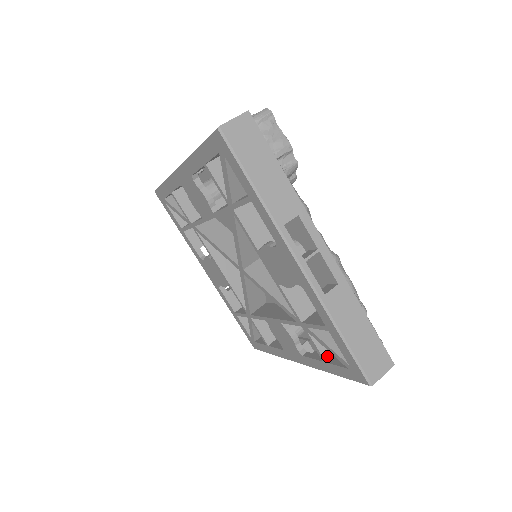
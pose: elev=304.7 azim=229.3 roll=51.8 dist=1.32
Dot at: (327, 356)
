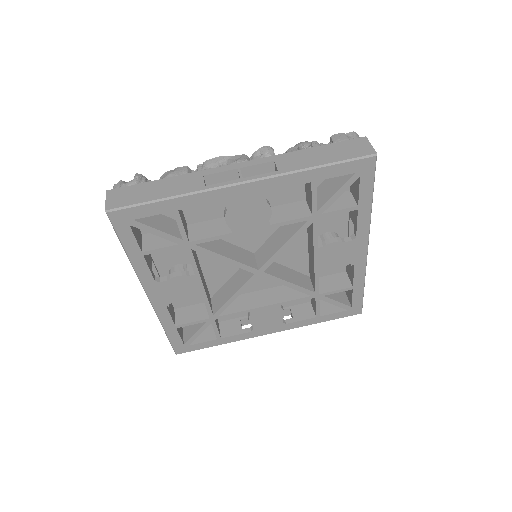
Dot at: (319, 312)
